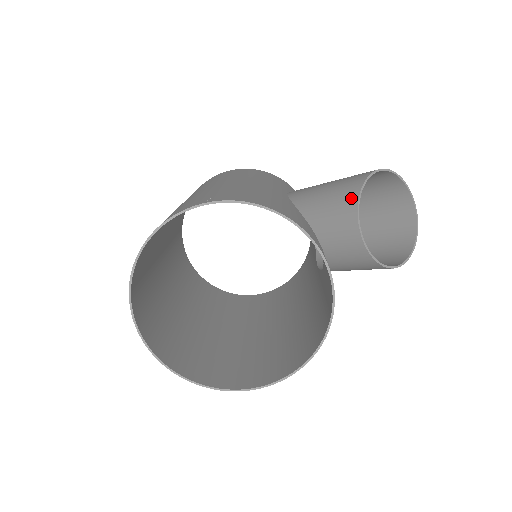
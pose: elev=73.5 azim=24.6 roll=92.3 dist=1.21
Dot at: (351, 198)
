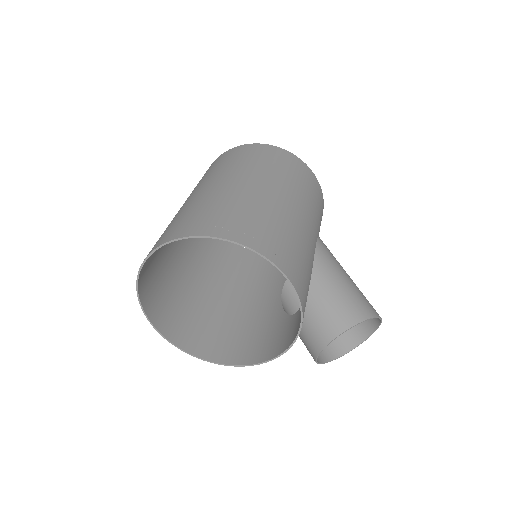
Dot at: (345, 322)
